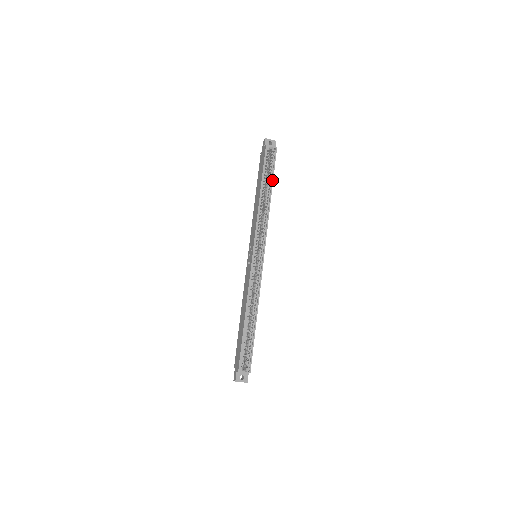
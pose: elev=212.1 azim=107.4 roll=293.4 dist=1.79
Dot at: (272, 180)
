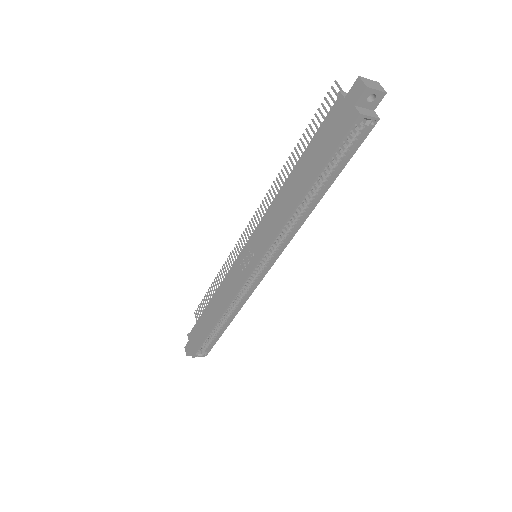
Dot at: (335, 177)
